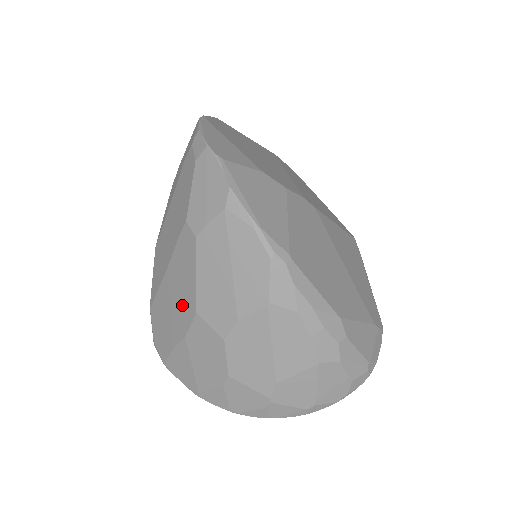
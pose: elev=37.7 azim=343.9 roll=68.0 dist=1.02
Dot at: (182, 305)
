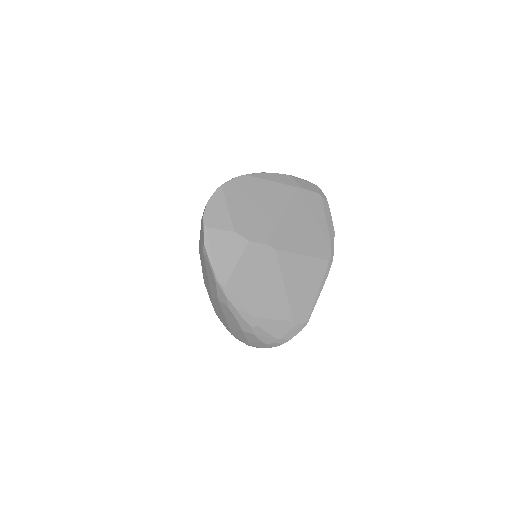
Dot at: occluded
